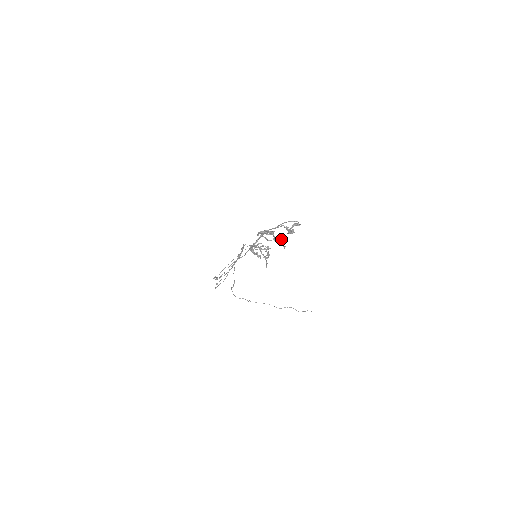
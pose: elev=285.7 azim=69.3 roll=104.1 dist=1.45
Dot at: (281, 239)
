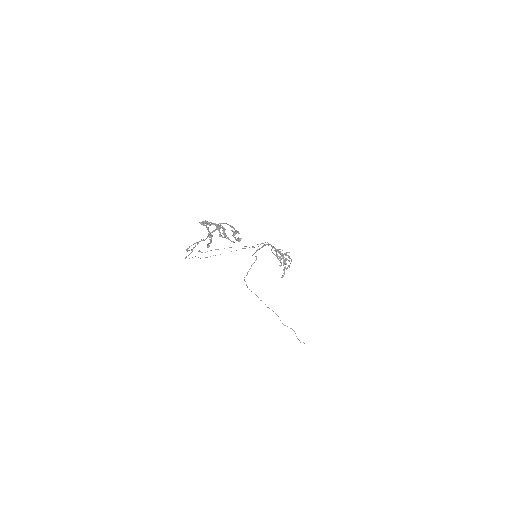
Dot at: (233, 242)
